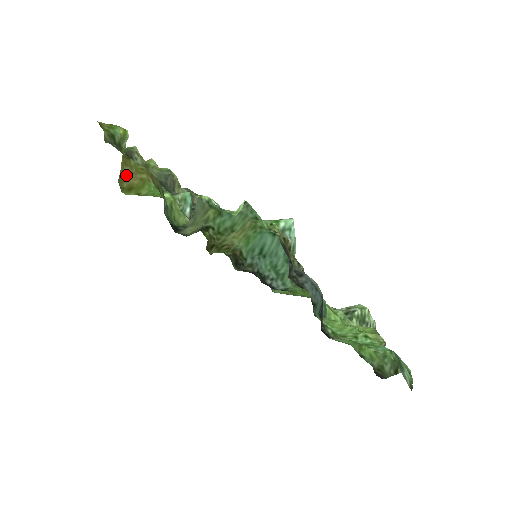
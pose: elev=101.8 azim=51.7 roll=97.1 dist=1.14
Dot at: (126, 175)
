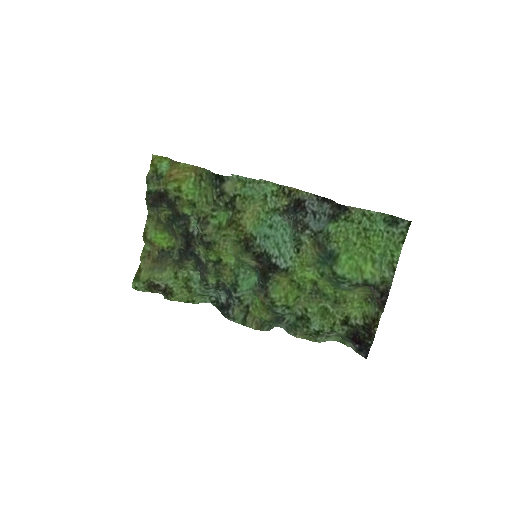
Dot at: (173, 175)
